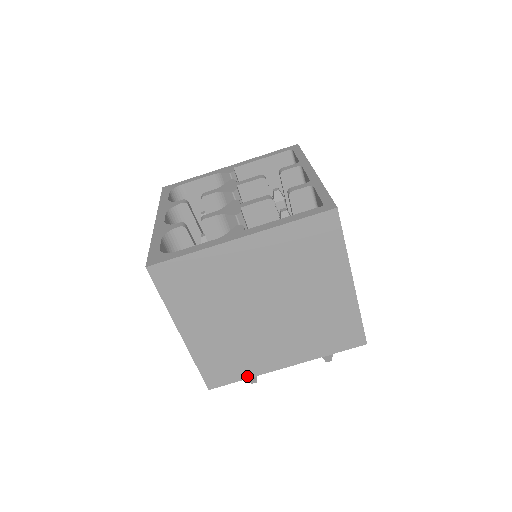
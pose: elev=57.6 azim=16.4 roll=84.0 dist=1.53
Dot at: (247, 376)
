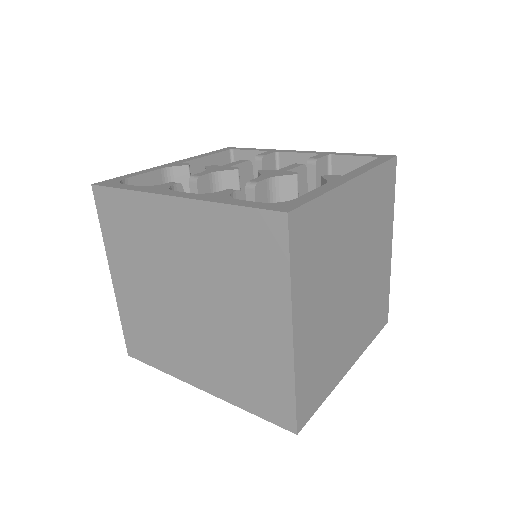
Dot at: (326, 394)
